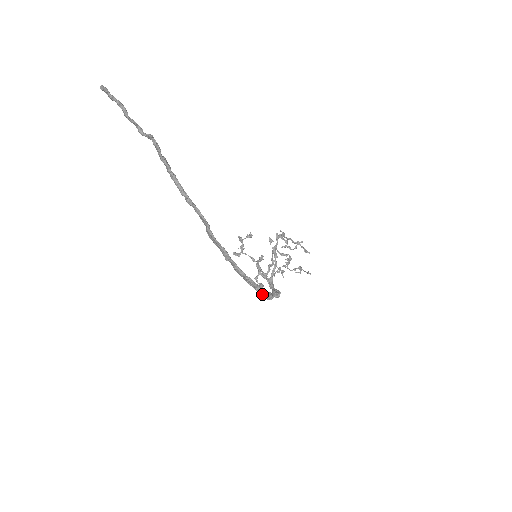
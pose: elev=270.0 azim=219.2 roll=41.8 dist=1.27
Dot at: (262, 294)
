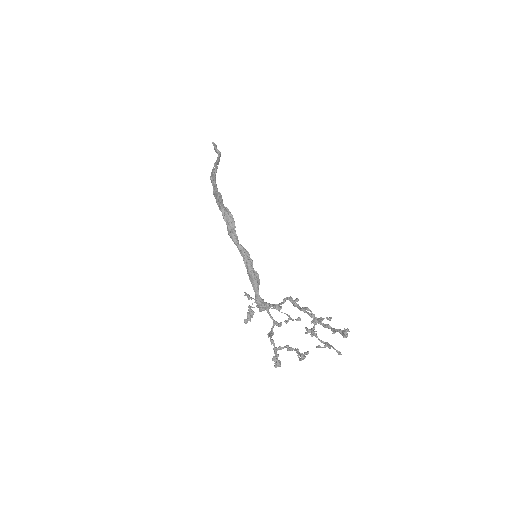
Dot at: (222, 207)
